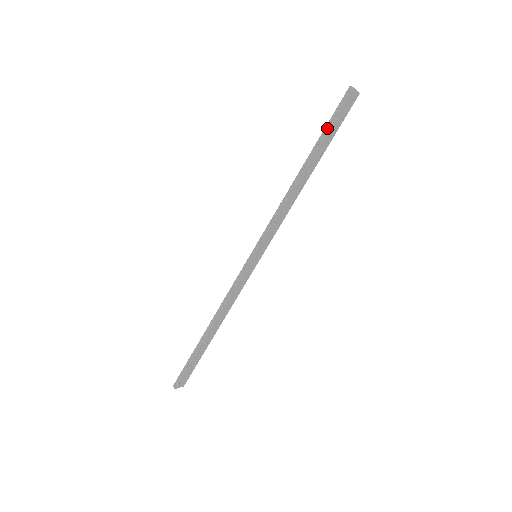
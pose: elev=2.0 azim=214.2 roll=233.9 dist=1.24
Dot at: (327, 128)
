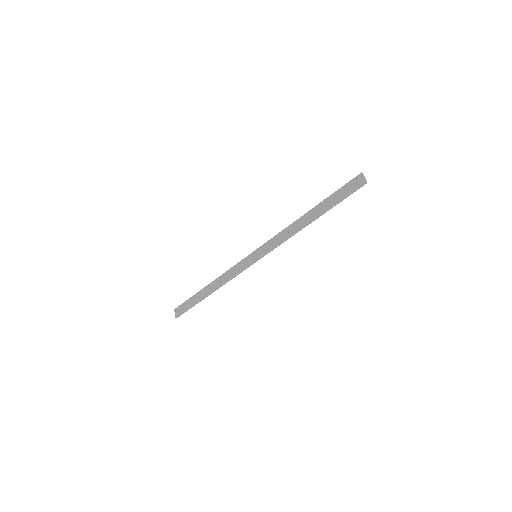
Dot at: (339, 202)
